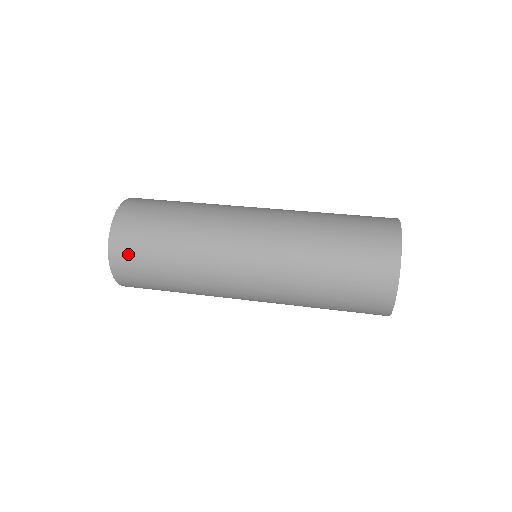
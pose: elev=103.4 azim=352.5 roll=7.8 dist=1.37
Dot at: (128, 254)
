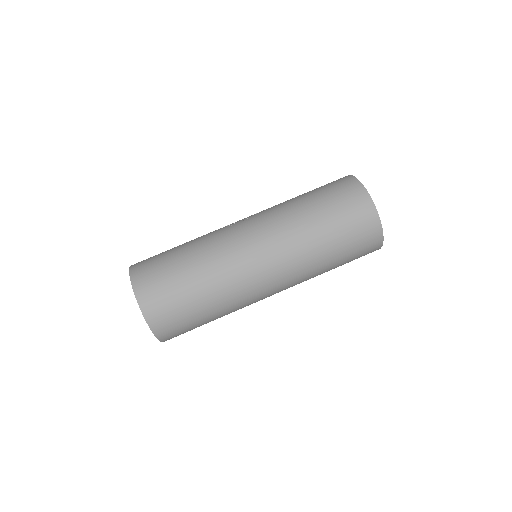
Dot at: (171, 326)
